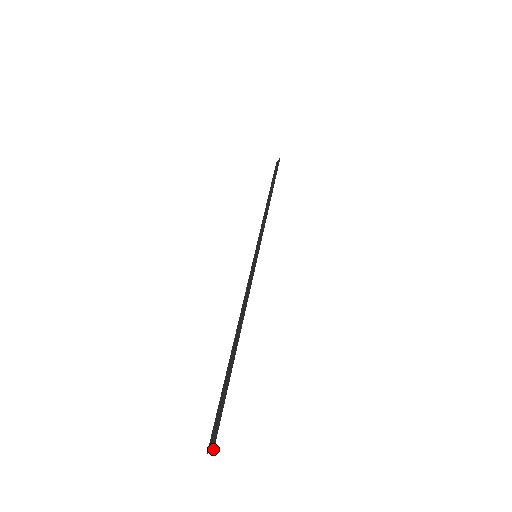
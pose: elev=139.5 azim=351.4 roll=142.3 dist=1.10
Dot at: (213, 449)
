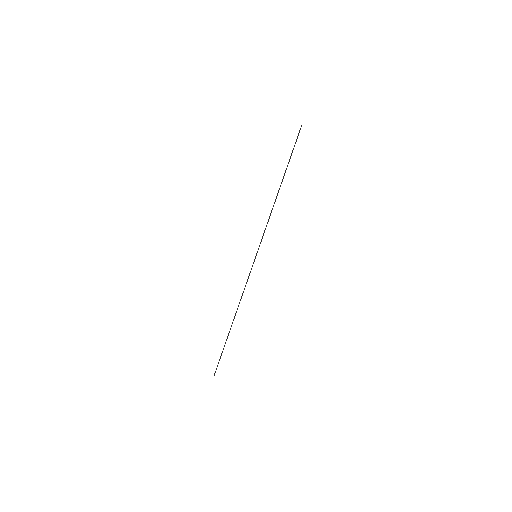
Dot at: occluded
